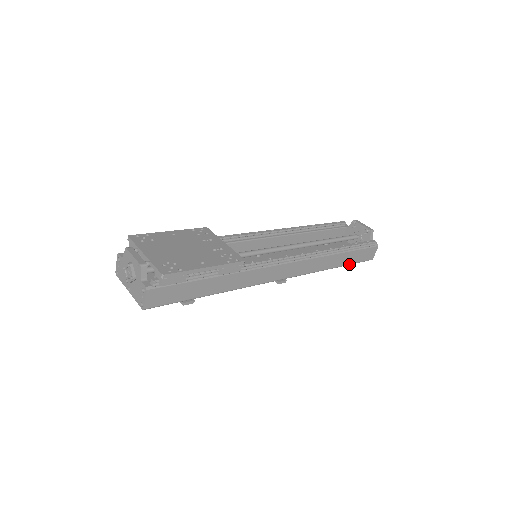
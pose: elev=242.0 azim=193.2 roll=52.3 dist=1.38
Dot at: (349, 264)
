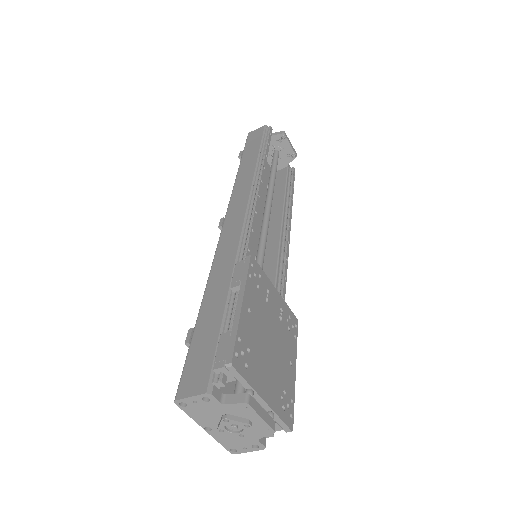
Dot at: occluded
